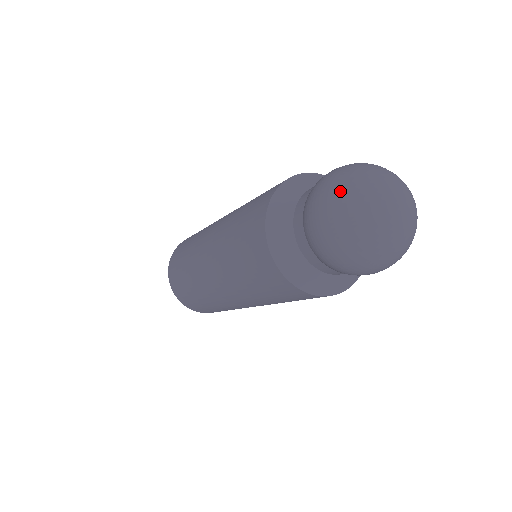
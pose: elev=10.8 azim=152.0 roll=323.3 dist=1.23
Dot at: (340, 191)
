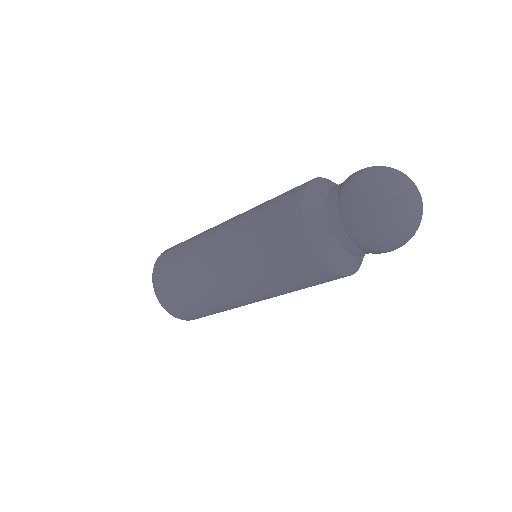
Dot at: (377, 174)
